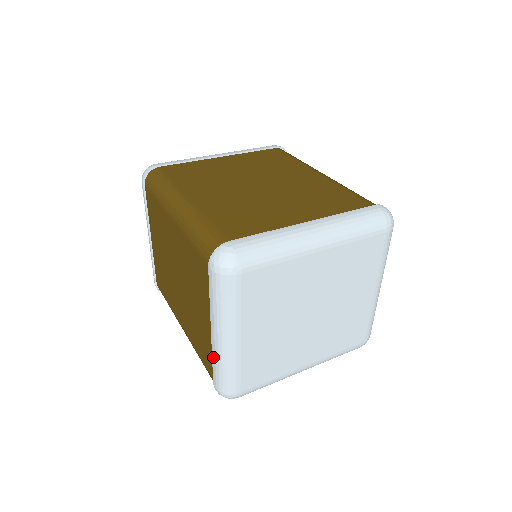
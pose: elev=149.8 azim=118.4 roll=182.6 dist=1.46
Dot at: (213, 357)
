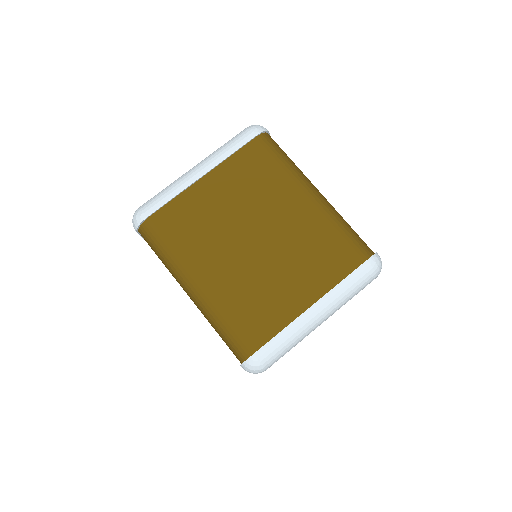
Dot at: occluded
